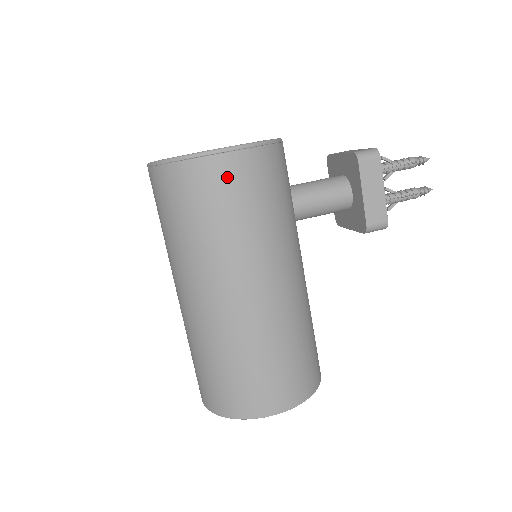
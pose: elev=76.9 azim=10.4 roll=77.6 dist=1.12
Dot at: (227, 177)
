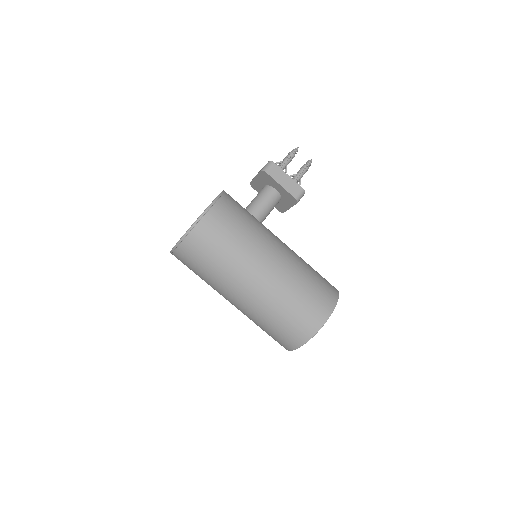
Dot at: (215, 223)
